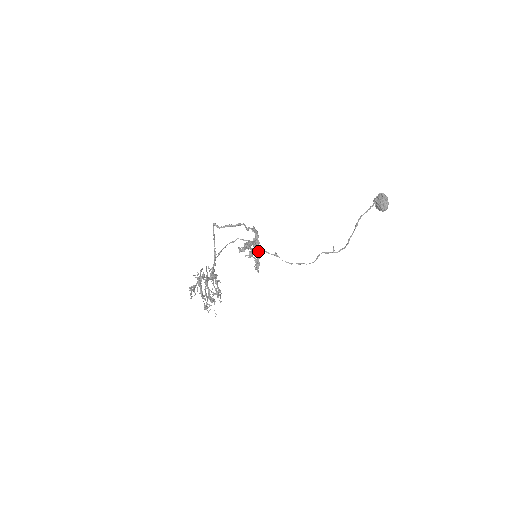
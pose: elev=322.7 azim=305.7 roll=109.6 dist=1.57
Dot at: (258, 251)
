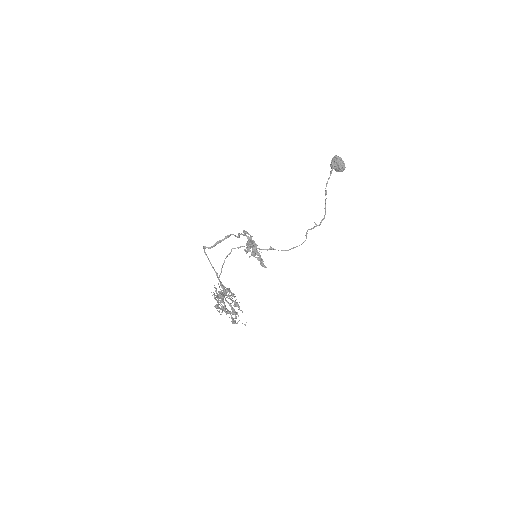
Dot at: (257, 250)
